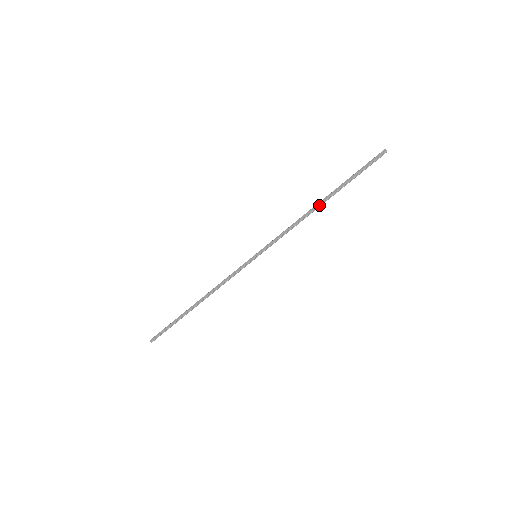
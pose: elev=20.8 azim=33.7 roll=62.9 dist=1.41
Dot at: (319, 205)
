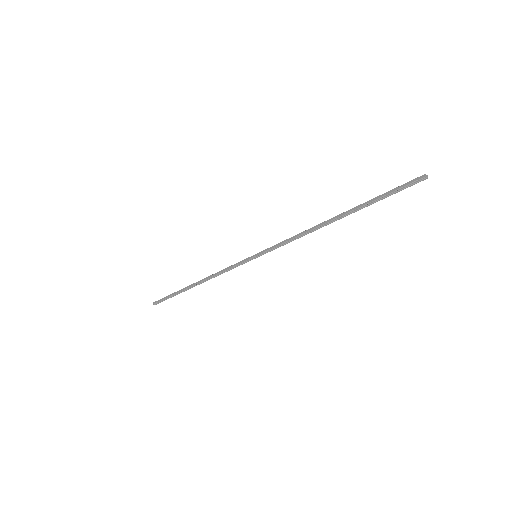
Dot at: (331, 221)
